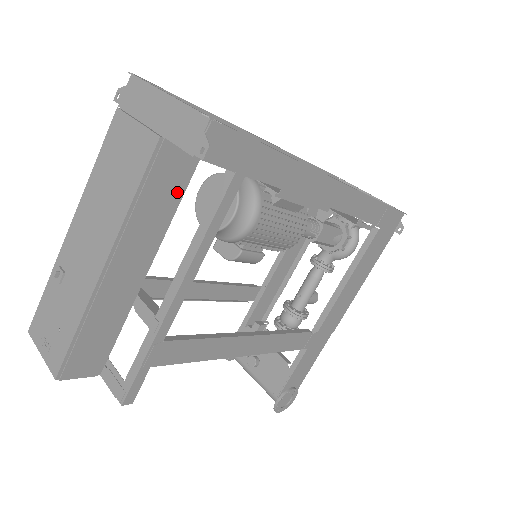
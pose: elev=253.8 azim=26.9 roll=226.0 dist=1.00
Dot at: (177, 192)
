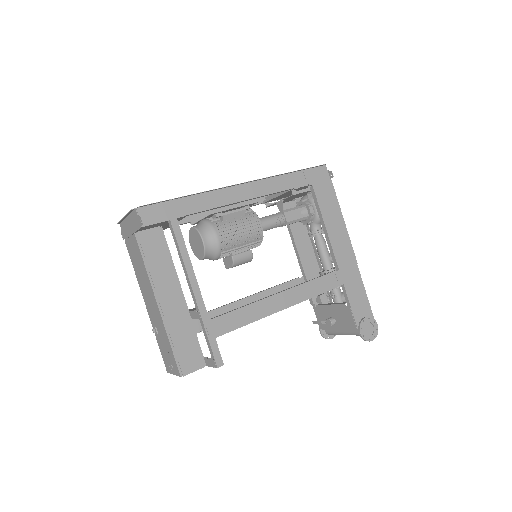
Dot at: (164, 250)
